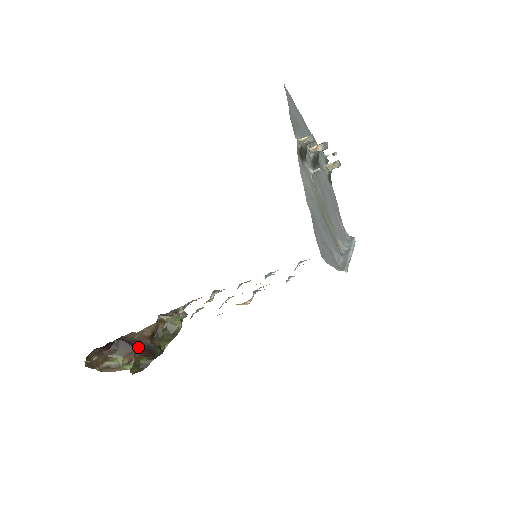
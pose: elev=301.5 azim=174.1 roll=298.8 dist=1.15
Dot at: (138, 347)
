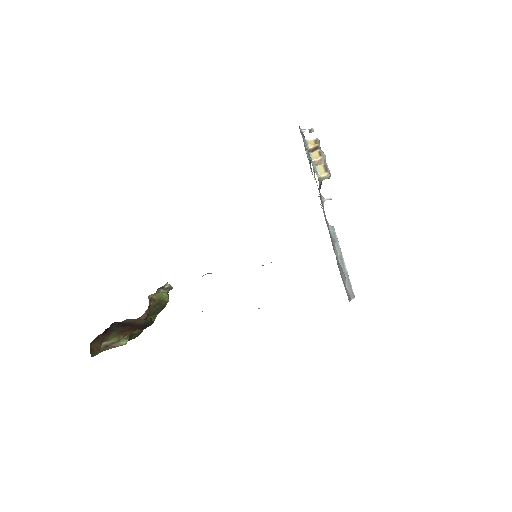
Dot at: (132, 325)
